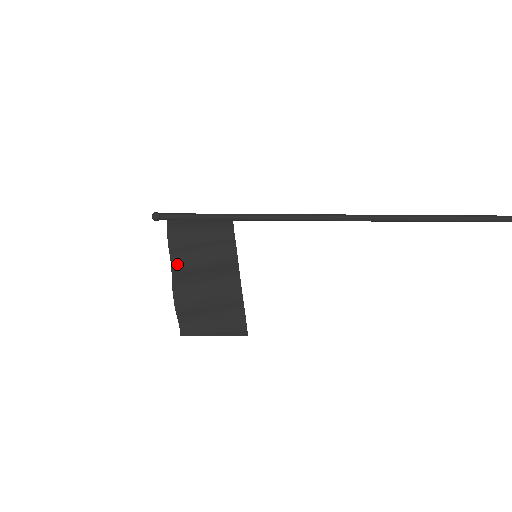
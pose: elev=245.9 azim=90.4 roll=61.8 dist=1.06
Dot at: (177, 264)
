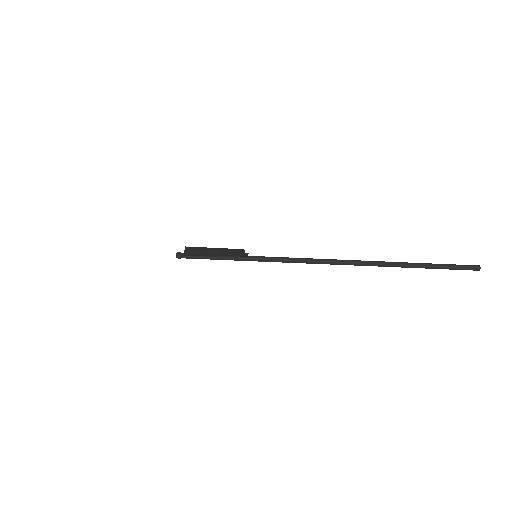
Dot at: occluded
